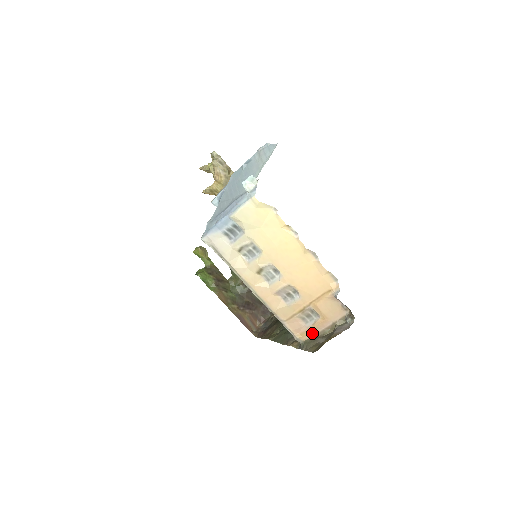
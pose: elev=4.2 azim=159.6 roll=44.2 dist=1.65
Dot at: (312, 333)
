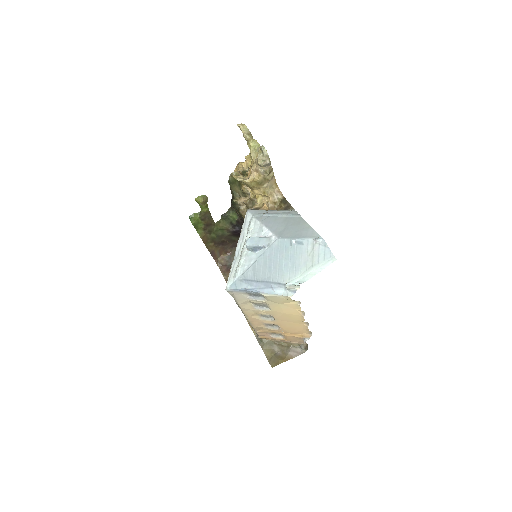
Dot at: (272, 339)
